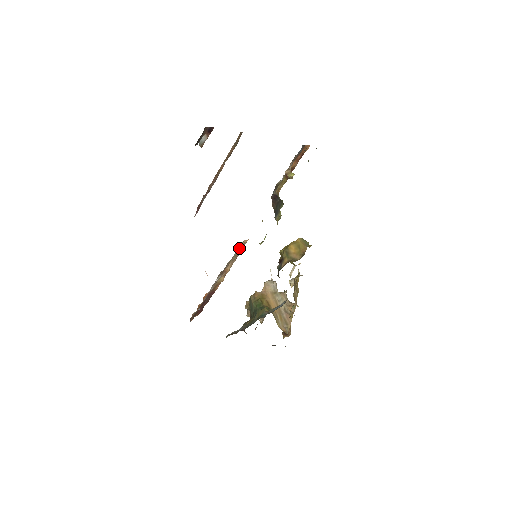
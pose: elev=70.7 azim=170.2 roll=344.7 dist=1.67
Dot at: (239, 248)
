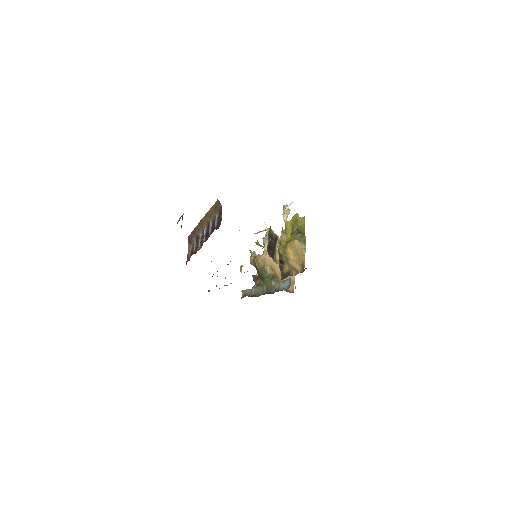
Dot at: occluded
